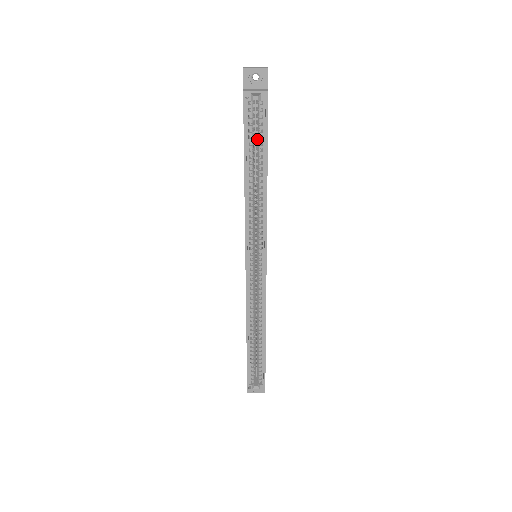
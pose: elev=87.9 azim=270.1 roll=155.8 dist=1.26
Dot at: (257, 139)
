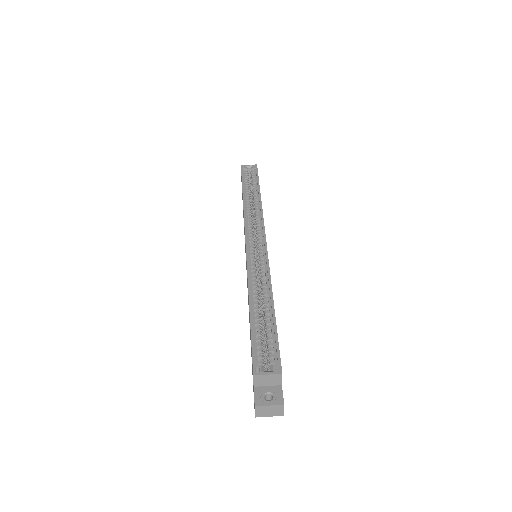
Dot at: occluded
